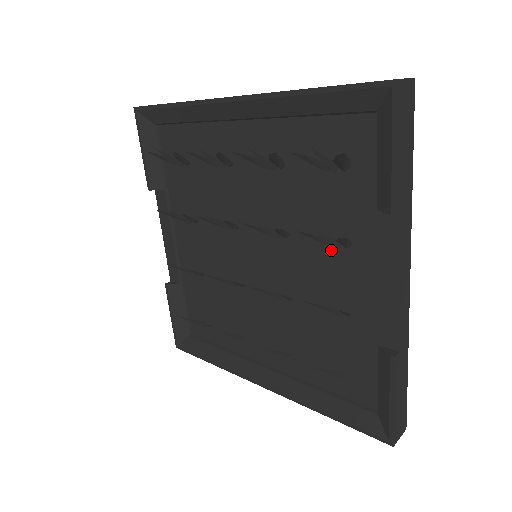
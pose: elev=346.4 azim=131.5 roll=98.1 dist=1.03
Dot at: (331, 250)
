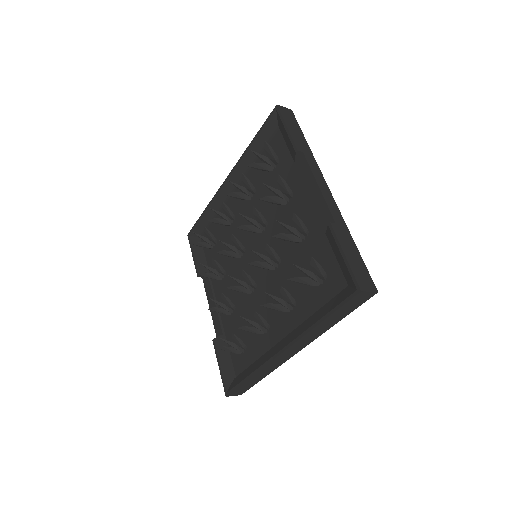
Dot at: (287, 208)
